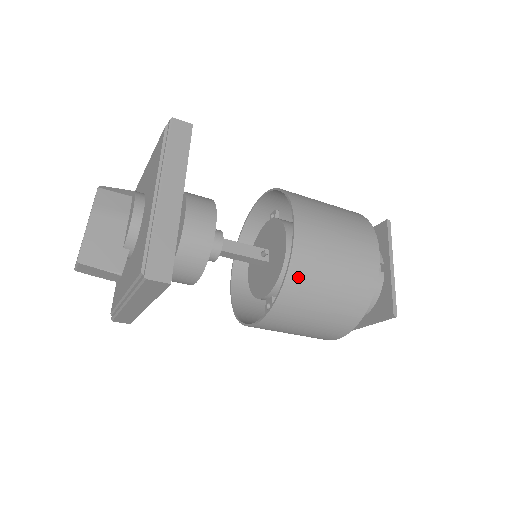
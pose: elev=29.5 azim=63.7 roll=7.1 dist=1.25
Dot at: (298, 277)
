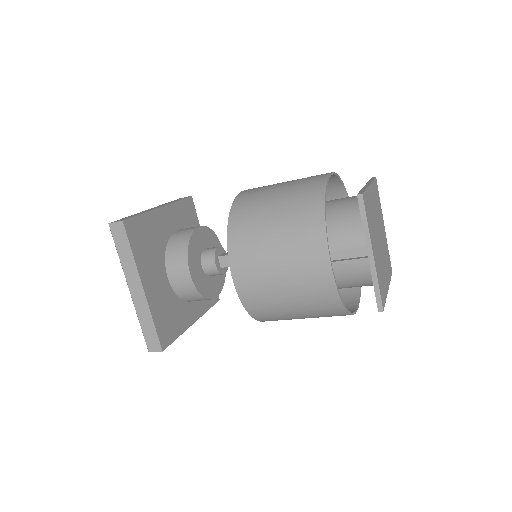
Dot at: (257, 309)
